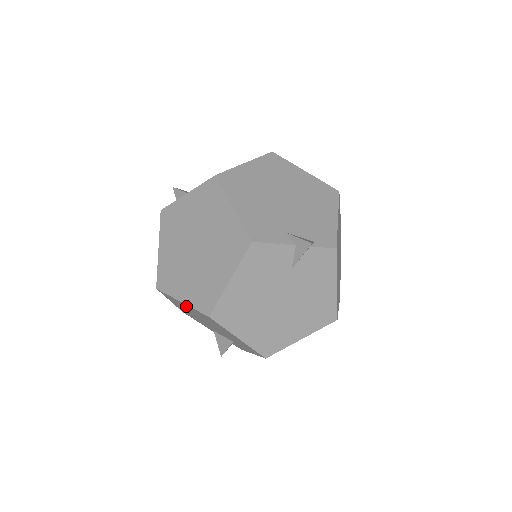
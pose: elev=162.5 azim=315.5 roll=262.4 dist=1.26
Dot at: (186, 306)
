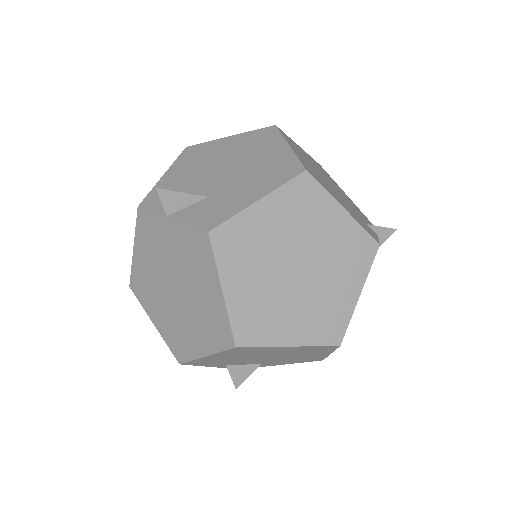
Dot at: (283, 349)
